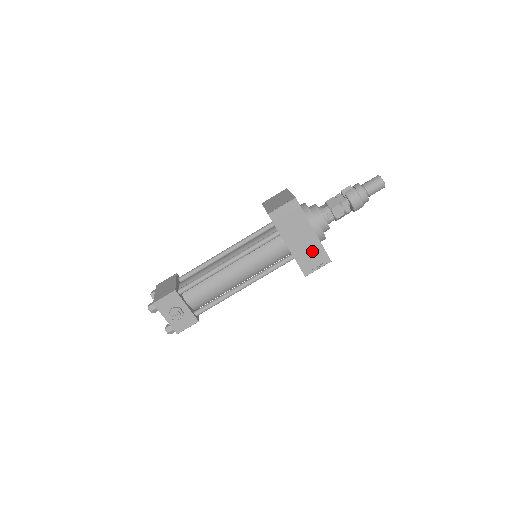
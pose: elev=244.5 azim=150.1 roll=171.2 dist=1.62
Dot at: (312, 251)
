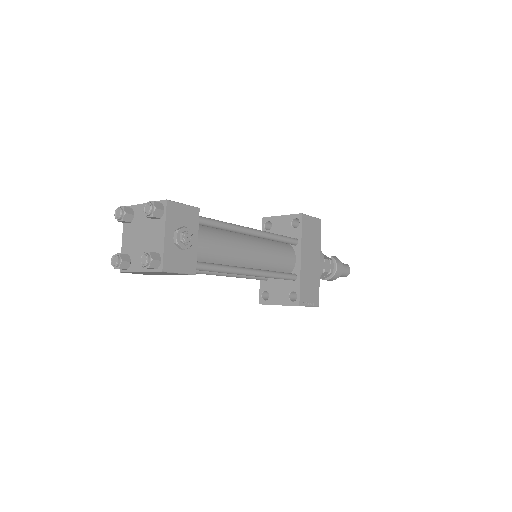
Dot at: (312, 282)
